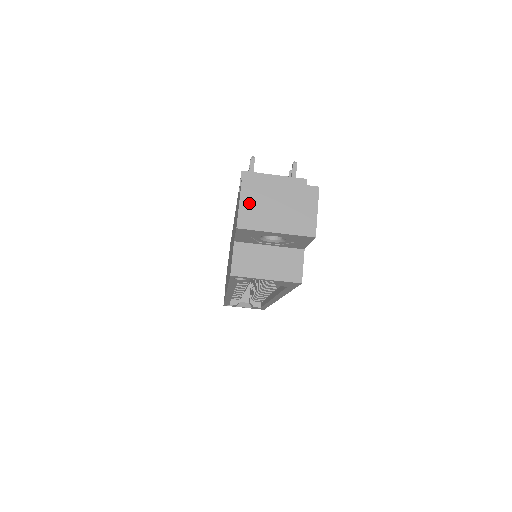
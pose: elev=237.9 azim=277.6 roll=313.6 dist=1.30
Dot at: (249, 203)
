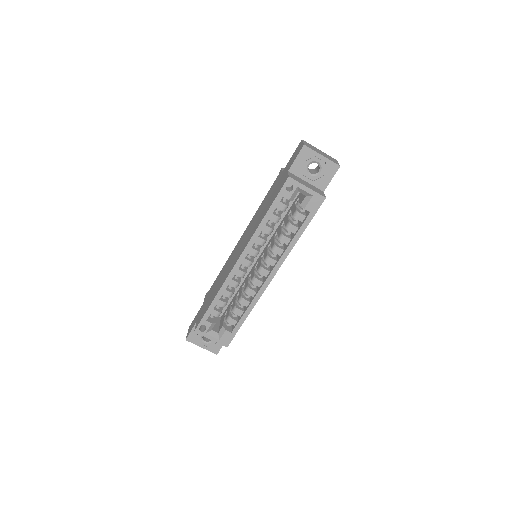
Dot at: (307, 144)
